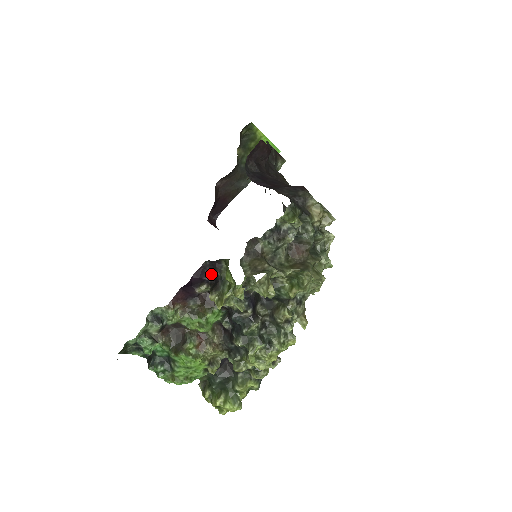
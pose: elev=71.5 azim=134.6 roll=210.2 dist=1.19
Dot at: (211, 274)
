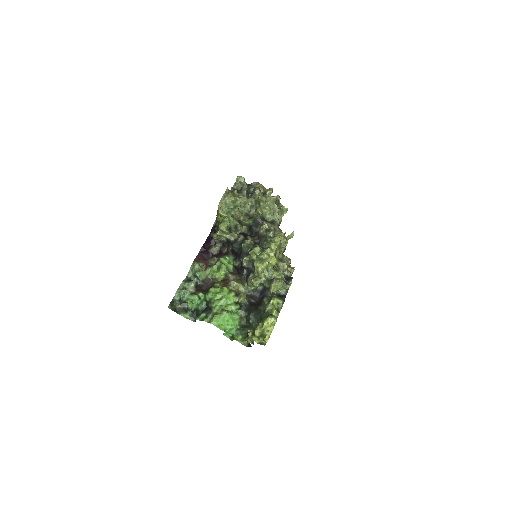
Dot at: occluded
